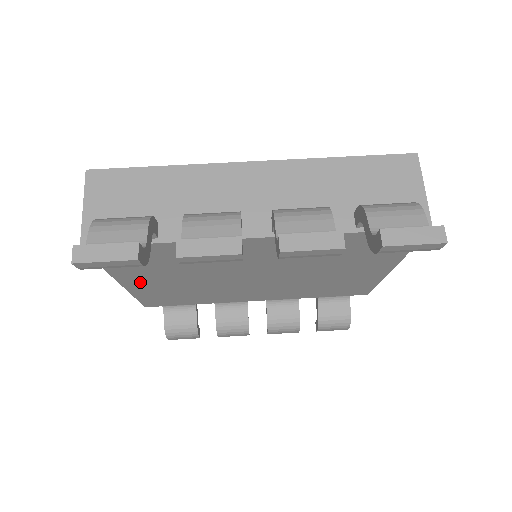
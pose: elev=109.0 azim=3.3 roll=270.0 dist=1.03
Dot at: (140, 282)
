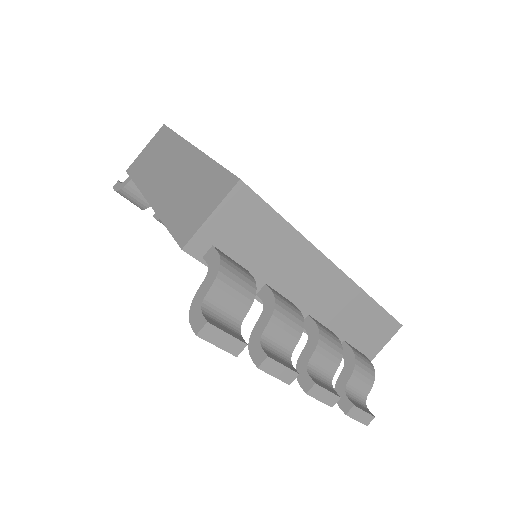
Dot at: occluded
